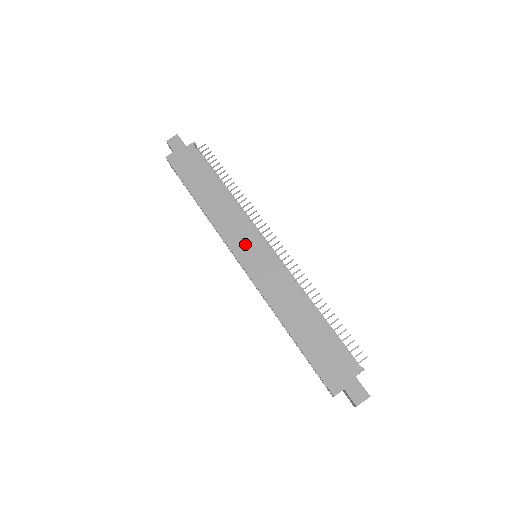
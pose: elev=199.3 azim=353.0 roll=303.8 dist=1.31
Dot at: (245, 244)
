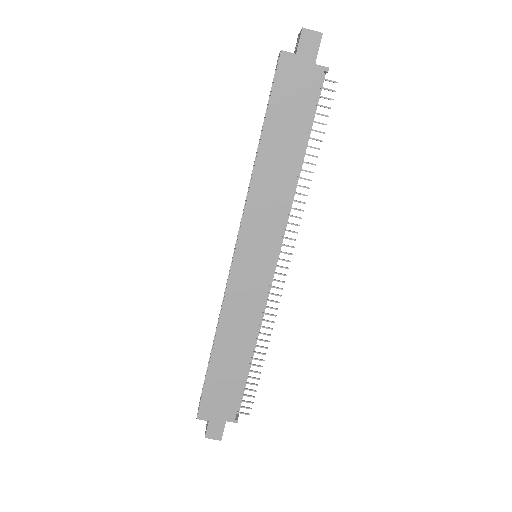
Dot at: (257, 243)
